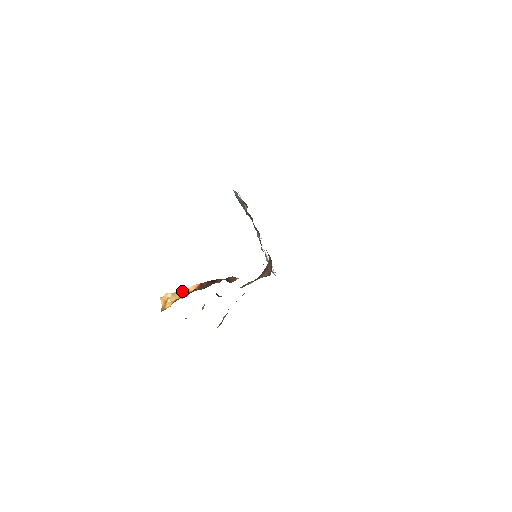
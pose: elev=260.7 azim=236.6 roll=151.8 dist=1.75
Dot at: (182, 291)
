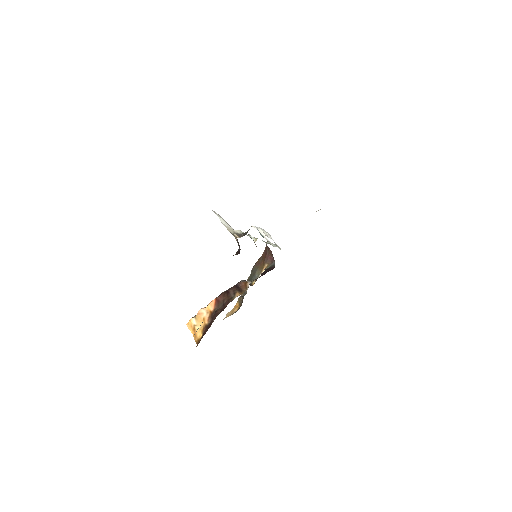
Dot at: (203, 313)
